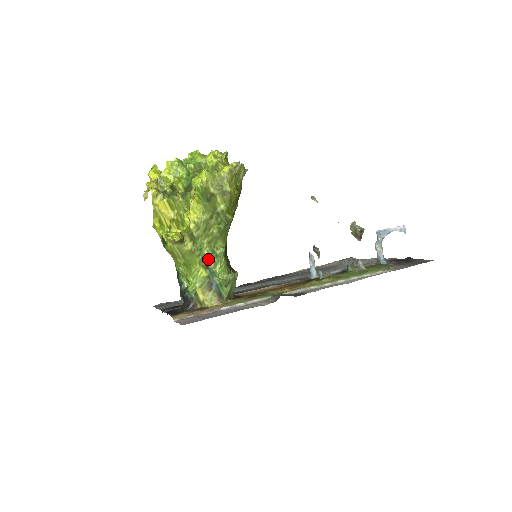
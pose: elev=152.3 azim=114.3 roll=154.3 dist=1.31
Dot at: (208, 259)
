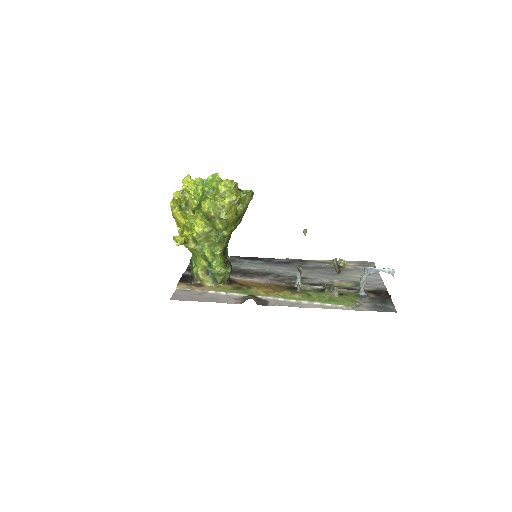
Dot at: (207, 256)
